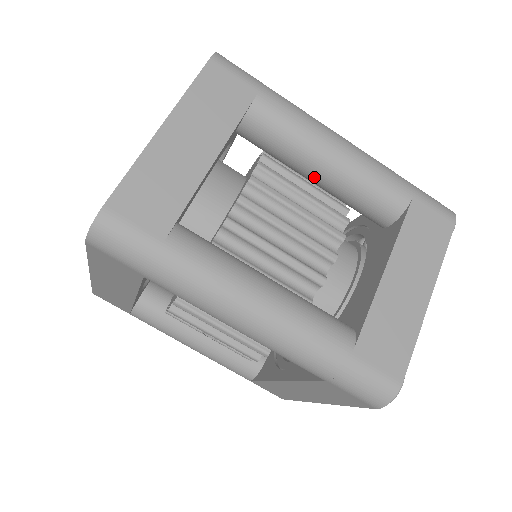
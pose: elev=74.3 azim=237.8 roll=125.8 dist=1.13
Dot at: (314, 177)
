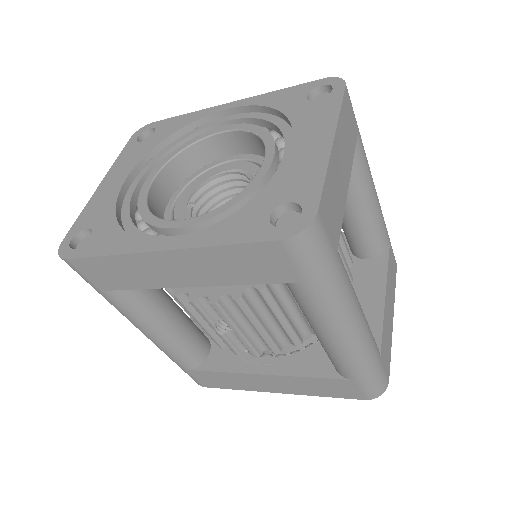
Dot at: (352, 210)
